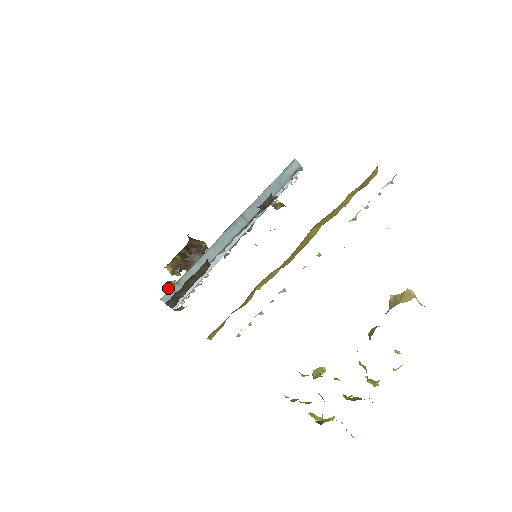
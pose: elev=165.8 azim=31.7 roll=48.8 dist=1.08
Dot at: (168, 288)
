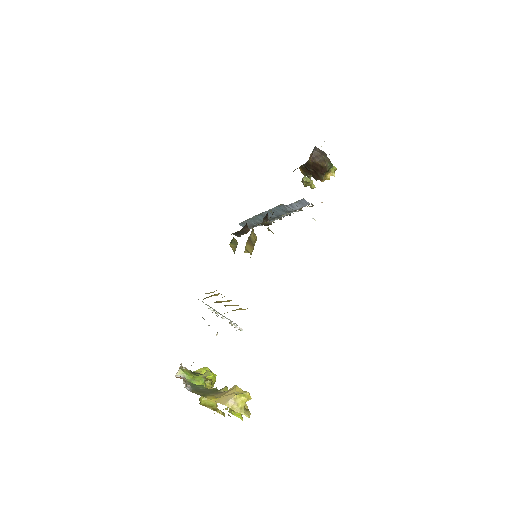
Dot at: (303, 183)
